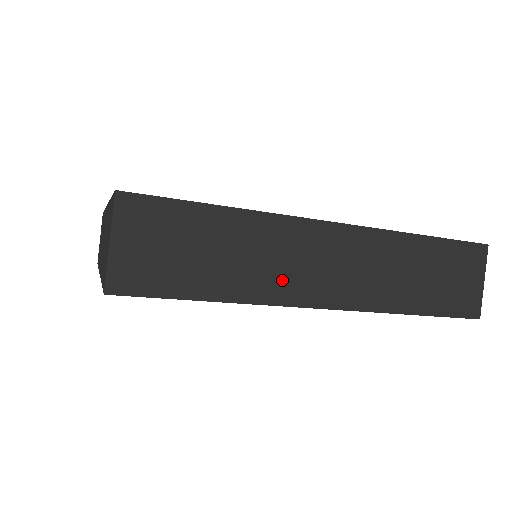
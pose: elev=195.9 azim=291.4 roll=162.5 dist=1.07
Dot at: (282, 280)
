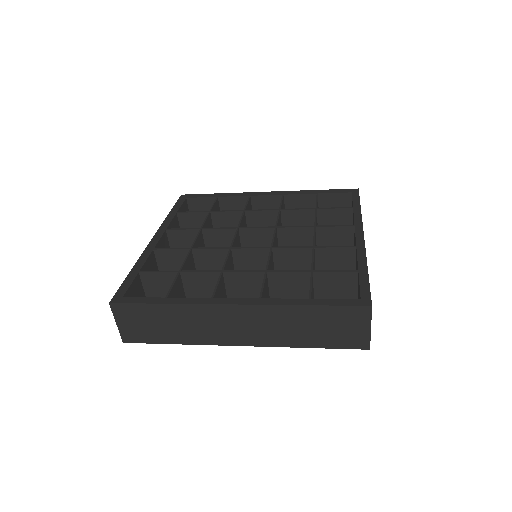
Dot at: (210, 334)
